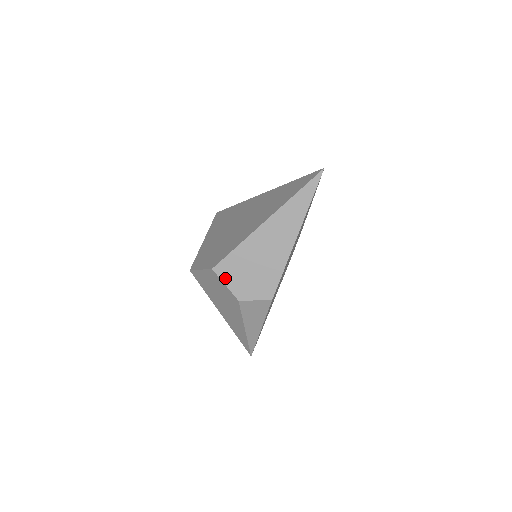
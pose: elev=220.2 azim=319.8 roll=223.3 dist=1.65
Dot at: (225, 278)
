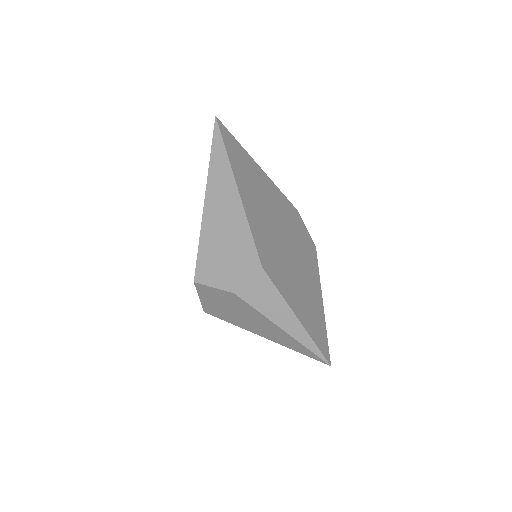
Dot at: (209, 281)
